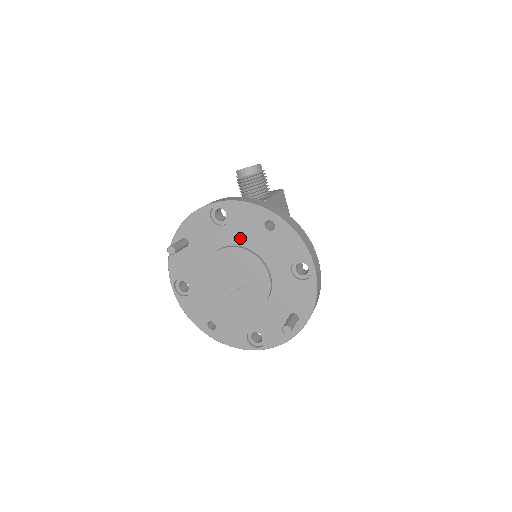
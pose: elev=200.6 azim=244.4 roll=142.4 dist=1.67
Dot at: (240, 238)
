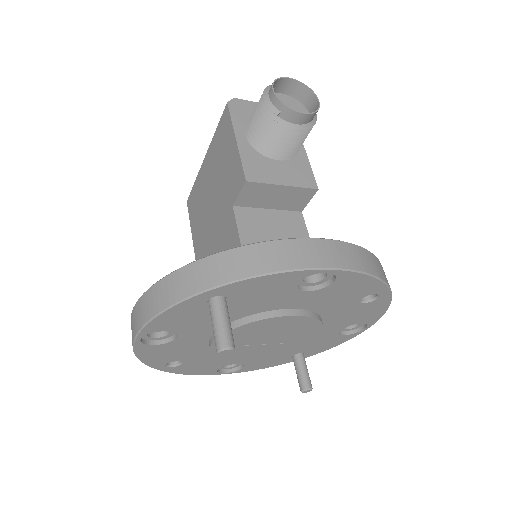
Dot at: (317, 304)
